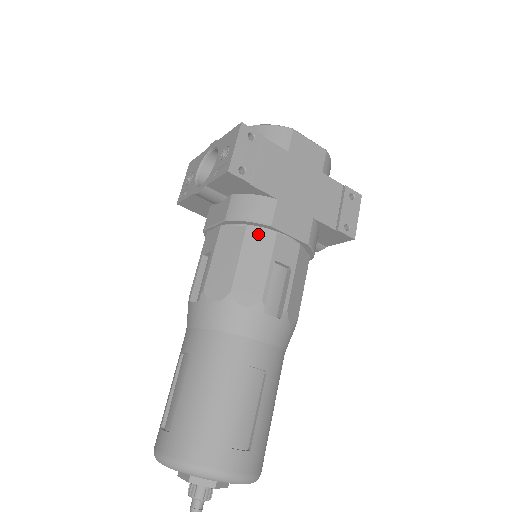
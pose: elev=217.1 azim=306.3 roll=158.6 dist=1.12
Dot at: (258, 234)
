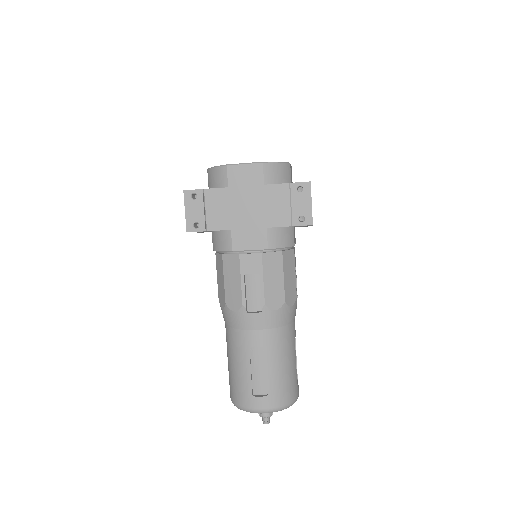
Dot at: (229, 258)
